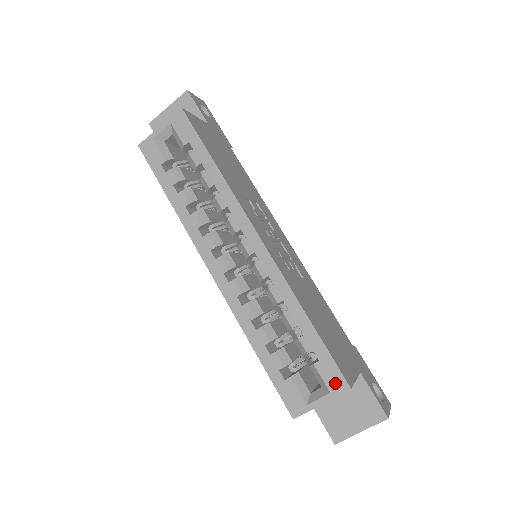
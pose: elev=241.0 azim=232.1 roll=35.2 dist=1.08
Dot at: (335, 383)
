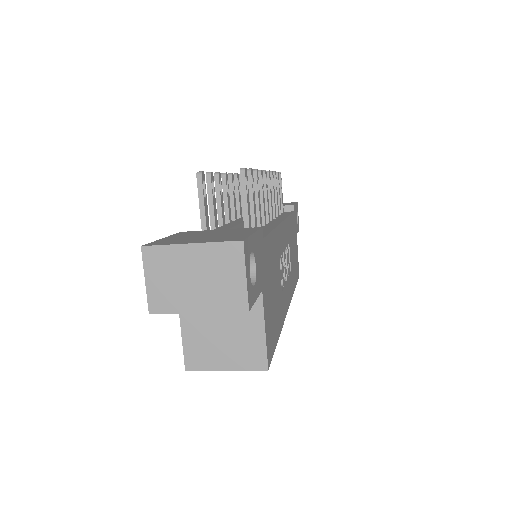
Dot at: occluded
